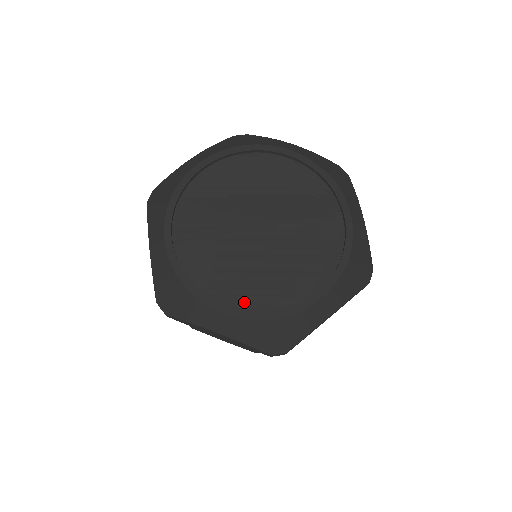
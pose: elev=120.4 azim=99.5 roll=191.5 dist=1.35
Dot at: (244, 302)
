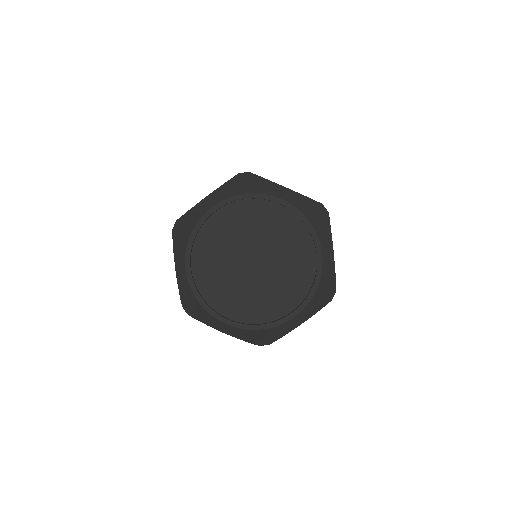
Dot at: (241, 316)
